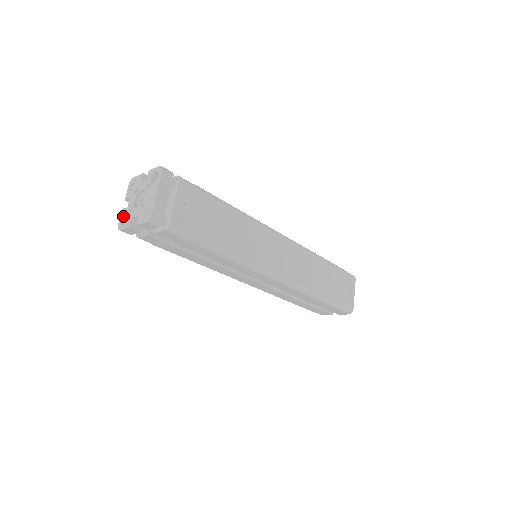
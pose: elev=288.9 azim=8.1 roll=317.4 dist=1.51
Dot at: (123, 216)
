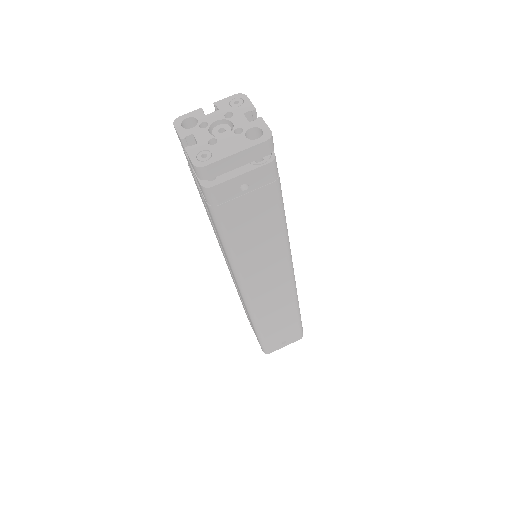
Dot at: (192, 116)
